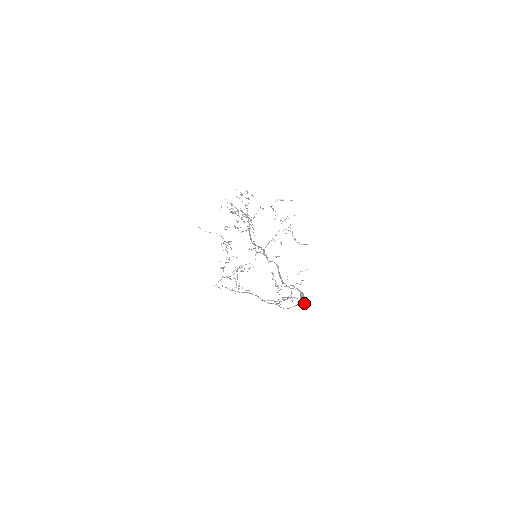
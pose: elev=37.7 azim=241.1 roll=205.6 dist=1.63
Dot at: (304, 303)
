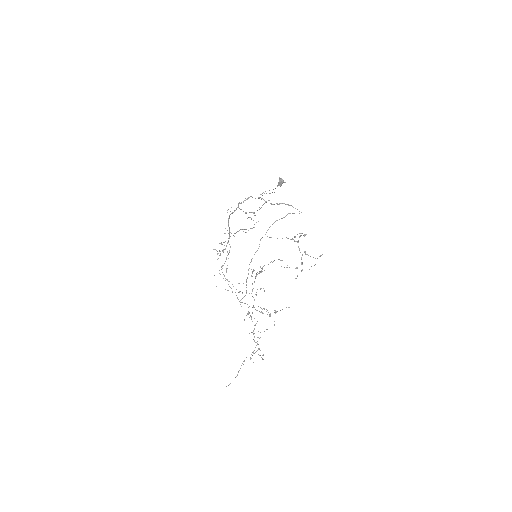
Dot at: occluded
